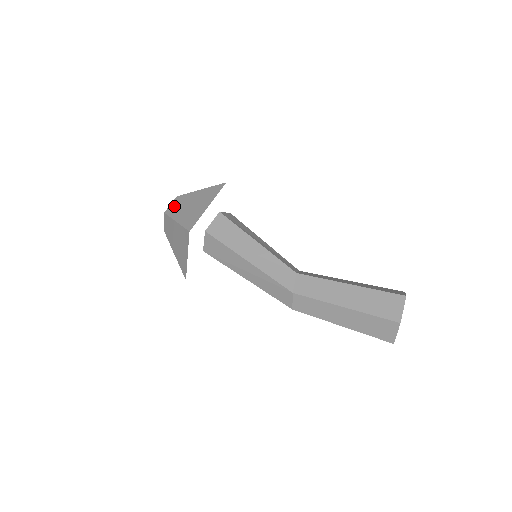
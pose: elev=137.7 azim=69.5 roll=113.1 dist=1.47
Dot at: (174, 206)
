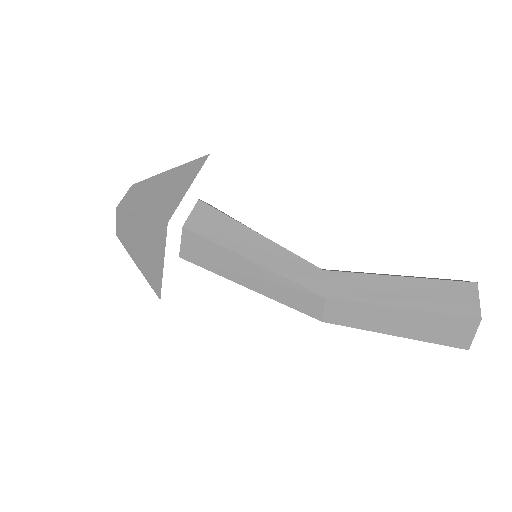
Dot at: (131, 197)
